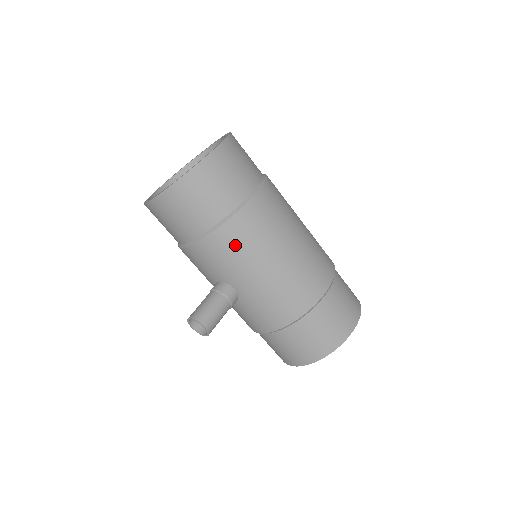
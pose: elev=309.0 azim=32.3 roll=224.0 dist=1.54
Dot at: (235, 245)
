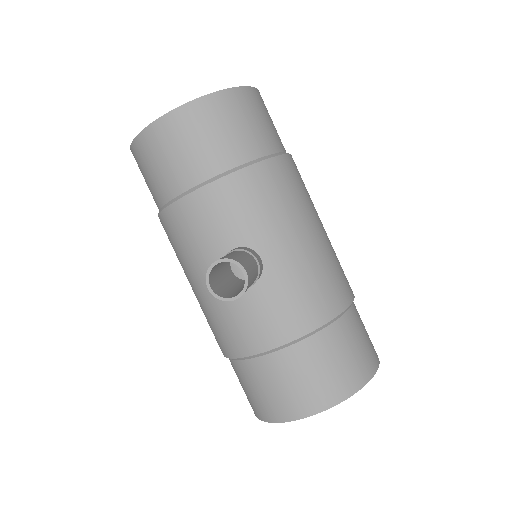
Dot at: (277, 190)
